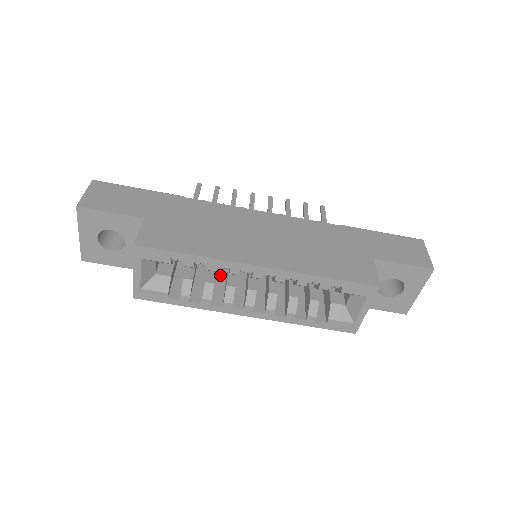
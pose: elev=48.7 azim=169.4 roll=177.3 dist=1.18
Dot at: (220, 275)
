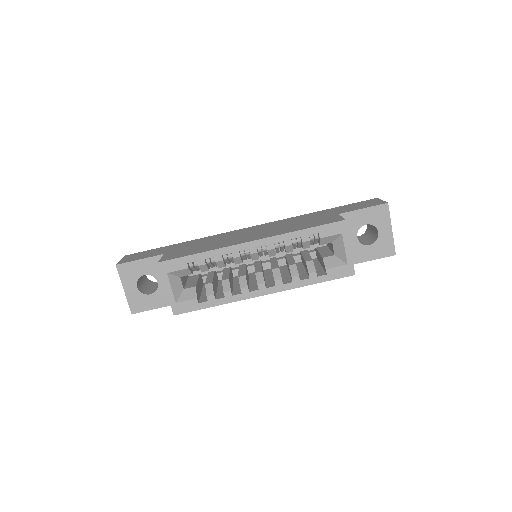
Dot at: (236, 283)
